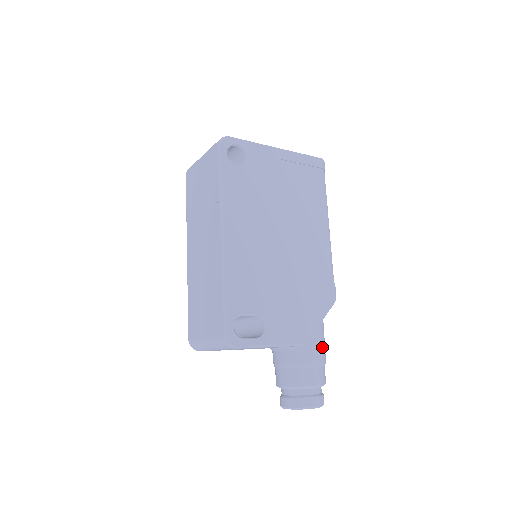
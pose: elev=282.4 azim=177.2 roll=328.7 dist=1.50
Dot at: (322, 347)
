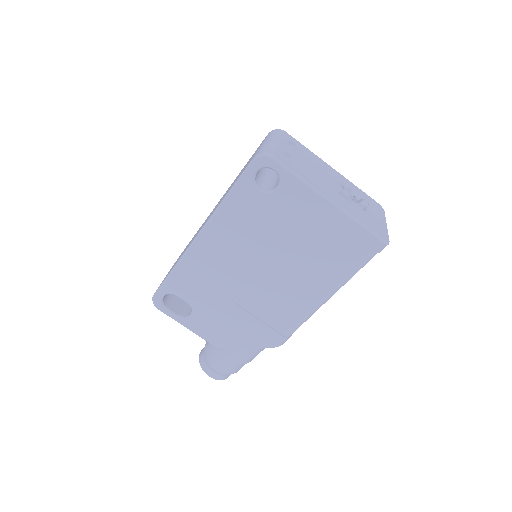
Dot at: (245, 357)
